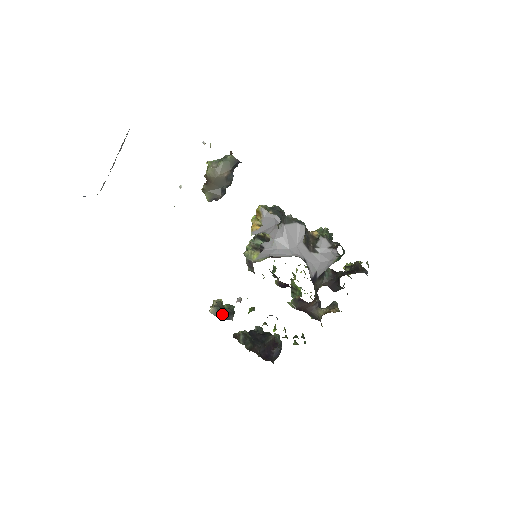
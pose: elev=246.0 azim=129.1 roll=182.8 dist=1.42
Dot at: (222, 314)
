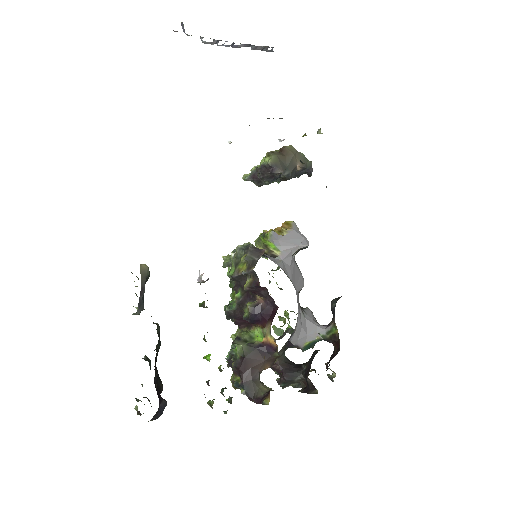
Dot at: (144, 287)
